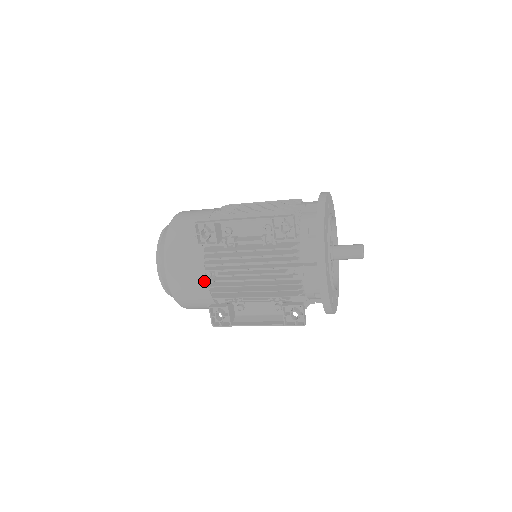
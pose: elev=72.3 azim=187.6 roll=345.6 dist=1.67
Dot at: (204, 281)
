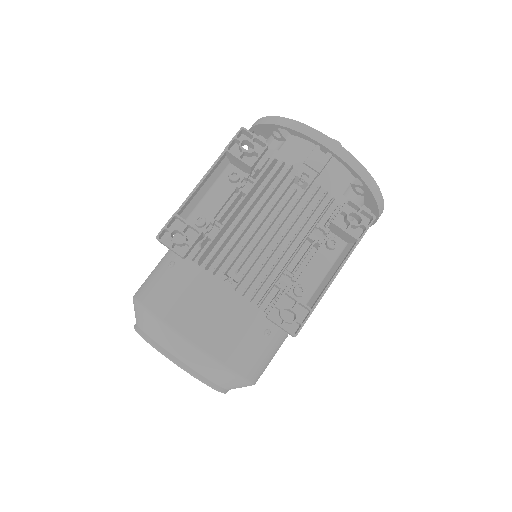
Dot at: (230, 292)
